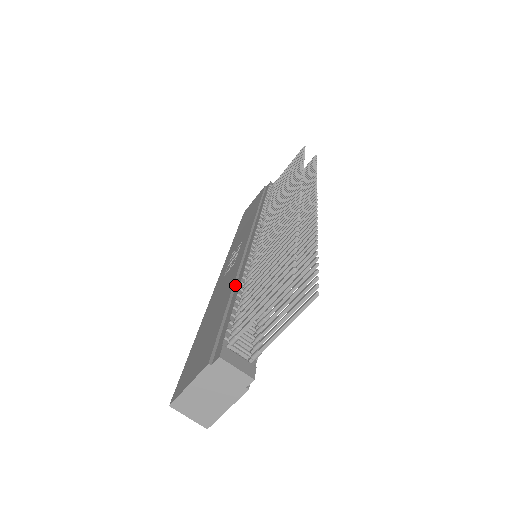
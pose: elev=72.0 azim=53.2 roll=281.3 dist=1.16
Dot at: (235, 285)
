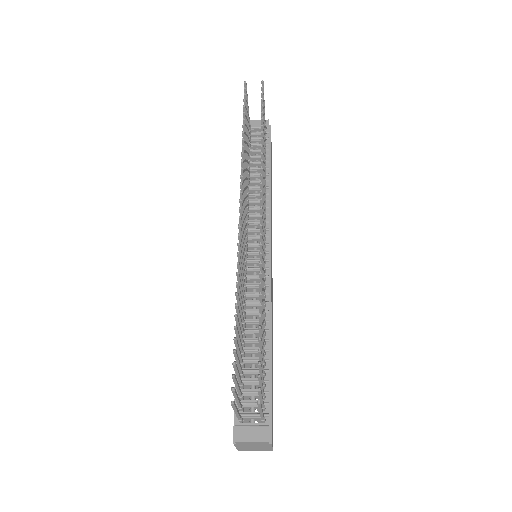
Dot at: occluded
